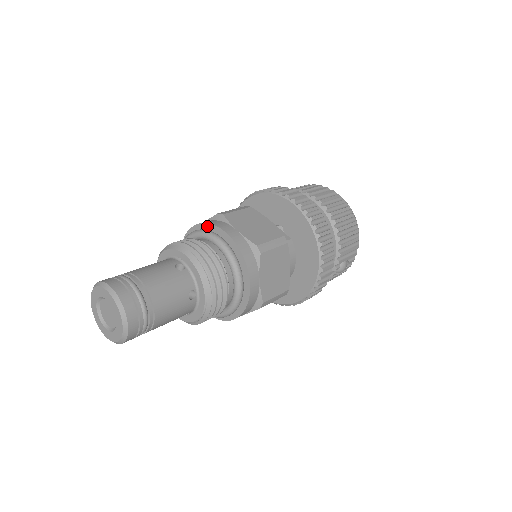
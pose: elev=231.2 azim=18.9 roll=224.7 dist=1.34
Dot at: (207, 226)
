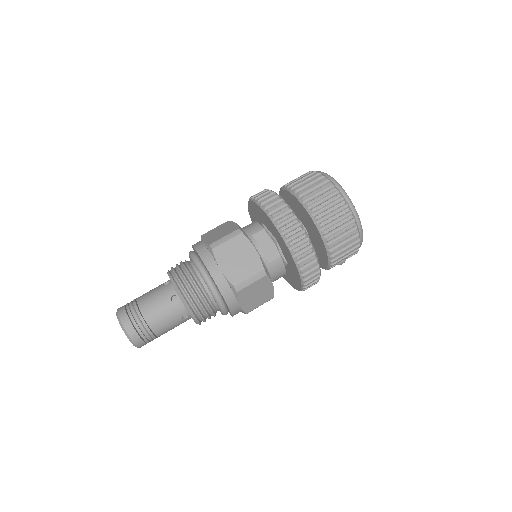
Dot at: (200, 257)
